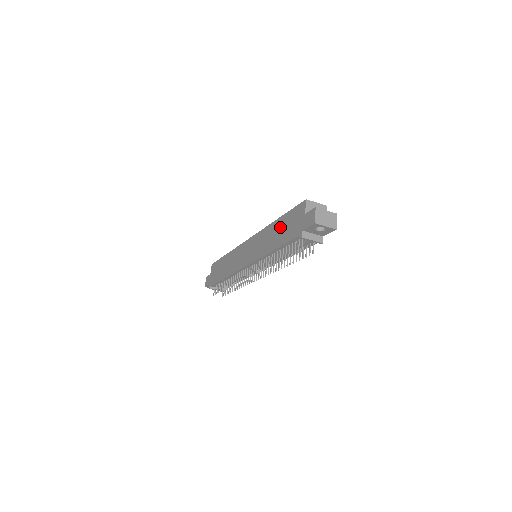
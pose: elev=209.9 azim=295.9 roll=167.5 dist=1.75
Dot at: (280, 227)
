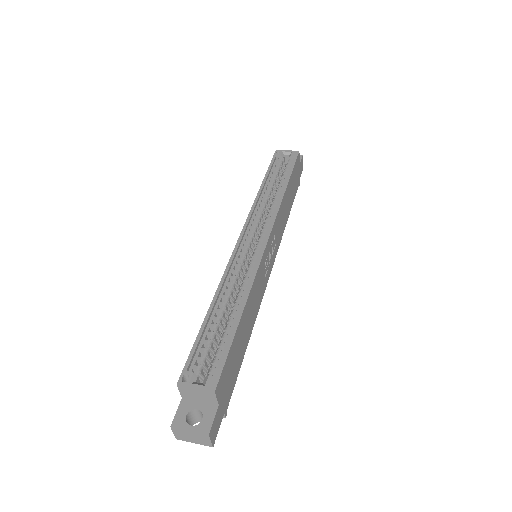
Dot at: occluded
